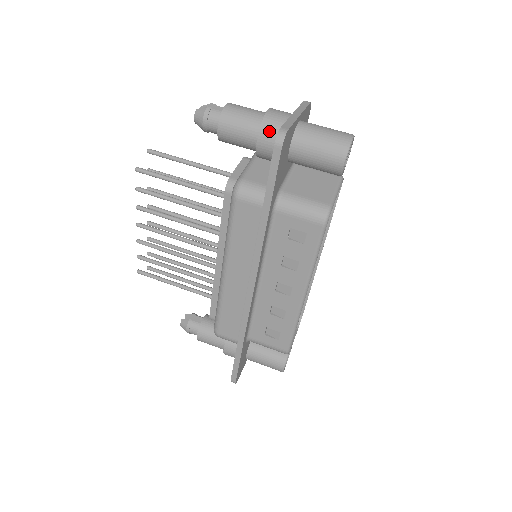
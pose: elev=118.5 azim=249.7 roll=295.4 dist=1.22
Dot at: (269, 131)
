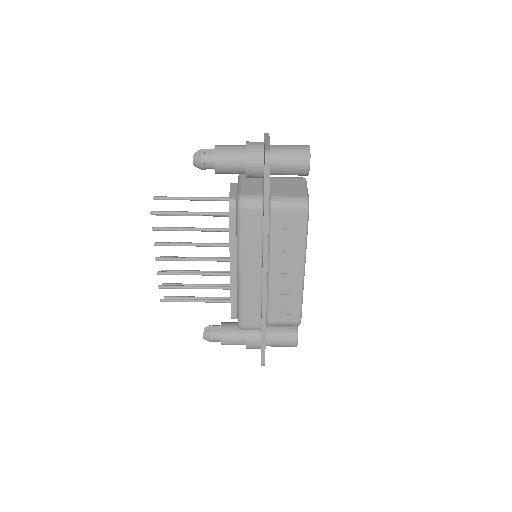
Dot at: (253, 156)
